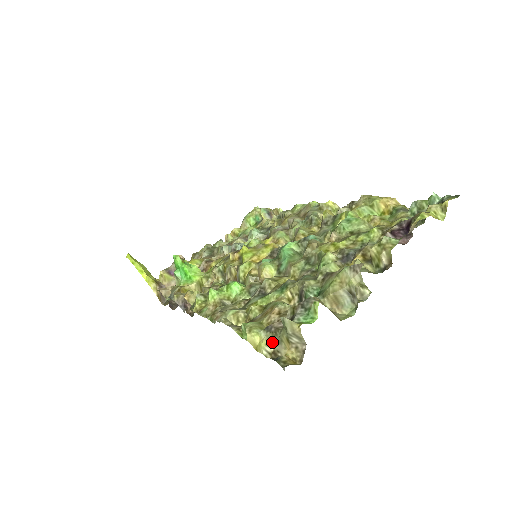
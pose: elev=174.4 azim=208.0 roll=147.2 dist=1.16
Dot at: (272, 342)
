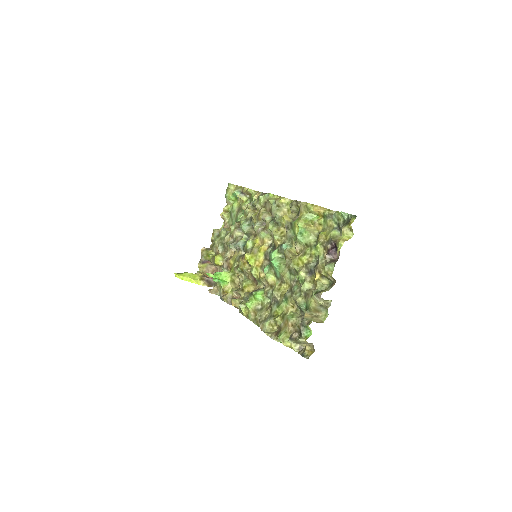
Dot at: (296, 343)
